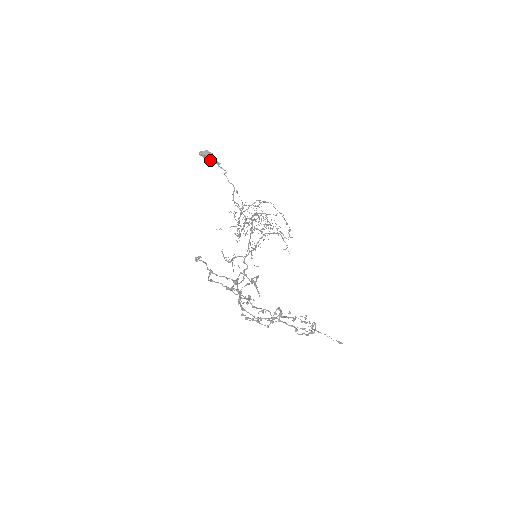
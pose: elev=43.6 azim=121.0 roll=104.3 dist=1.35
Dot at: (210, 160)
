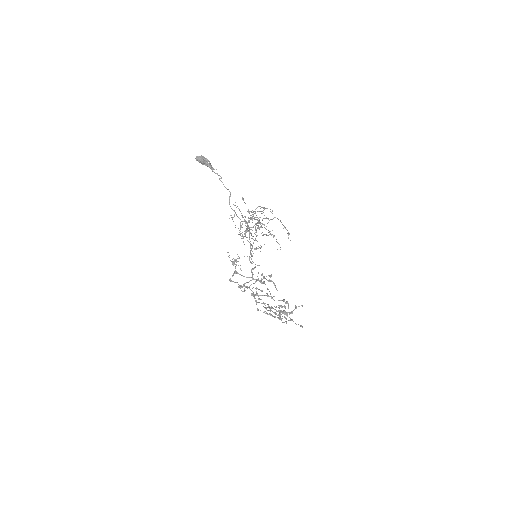
Dot at: (205, 165)
